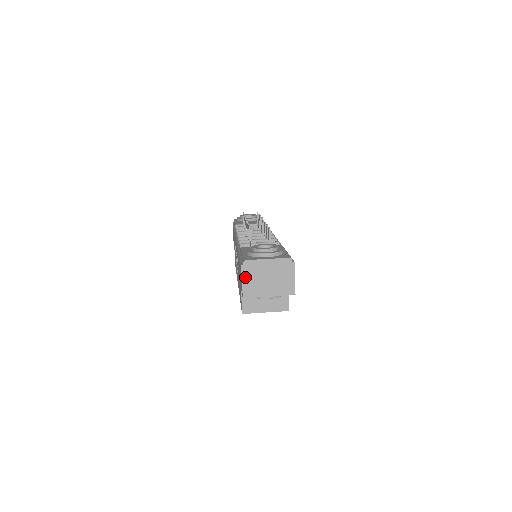
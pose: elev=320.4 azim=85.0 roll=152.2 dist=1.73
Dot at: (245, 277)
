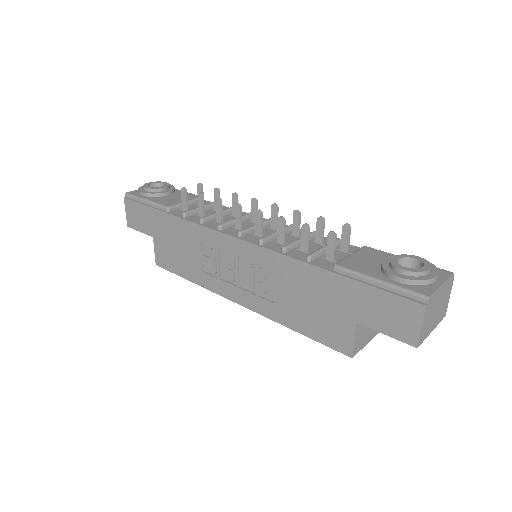
Dot at: (425, 319)
